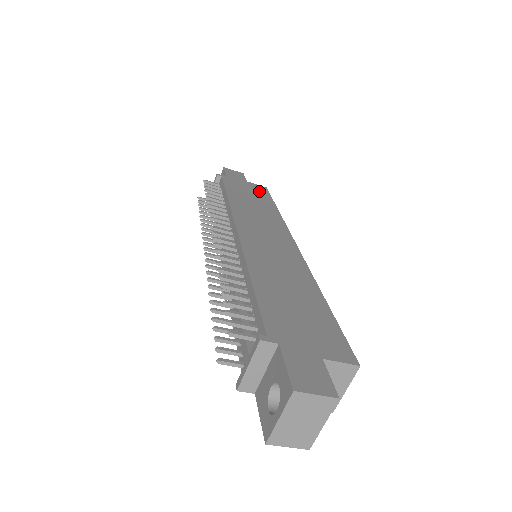
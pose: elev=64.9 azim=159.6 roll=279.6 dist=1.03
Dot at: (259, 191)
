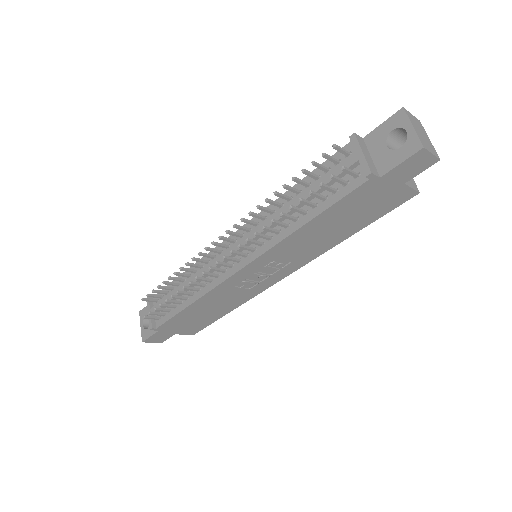
Dot at: occluded
